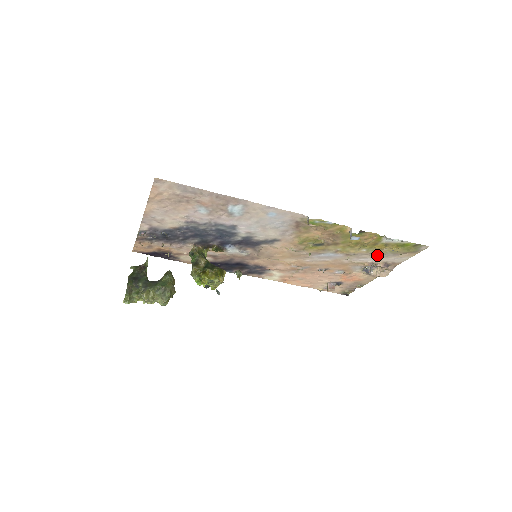
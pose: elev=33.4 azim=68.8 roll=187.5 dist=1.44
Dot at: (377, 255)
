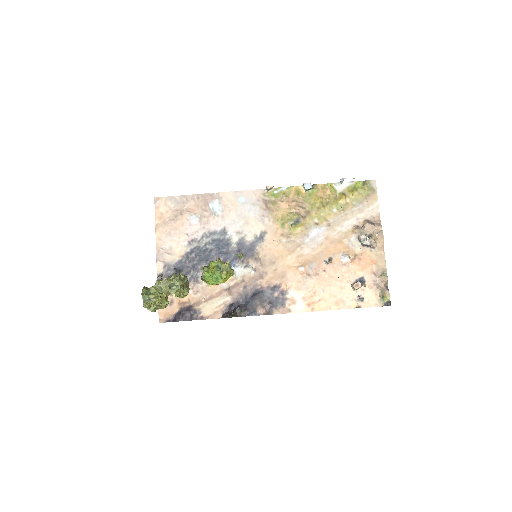
Dot at: (351, 213)
